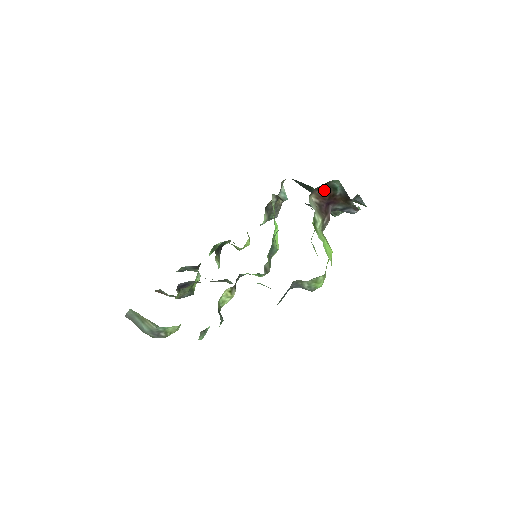
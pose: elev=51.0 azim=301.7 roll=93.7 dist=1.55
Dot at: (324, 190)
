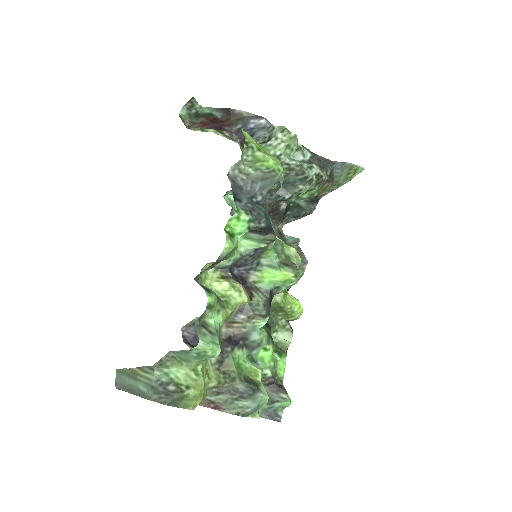
Dot at: (201, 121)
